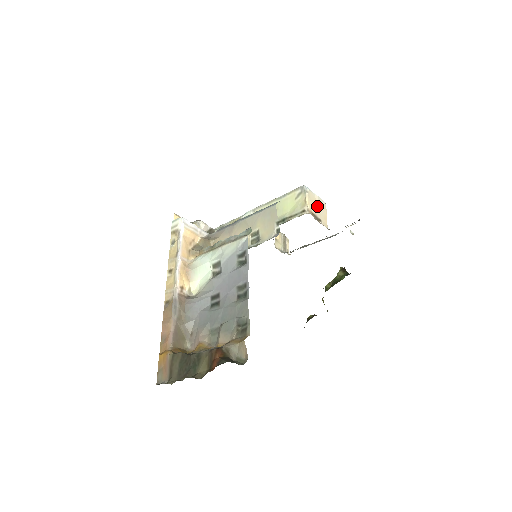
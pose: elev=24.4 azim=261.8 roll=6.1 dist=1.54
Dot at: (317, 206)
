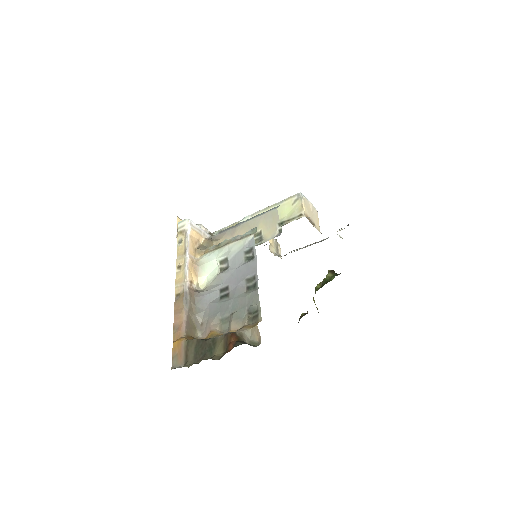
Dot at: (311, 212)
